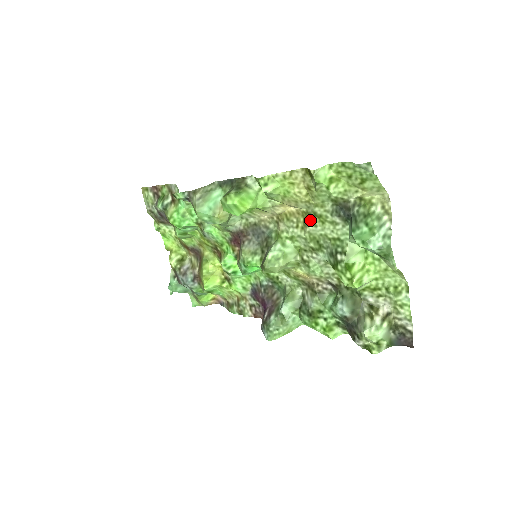
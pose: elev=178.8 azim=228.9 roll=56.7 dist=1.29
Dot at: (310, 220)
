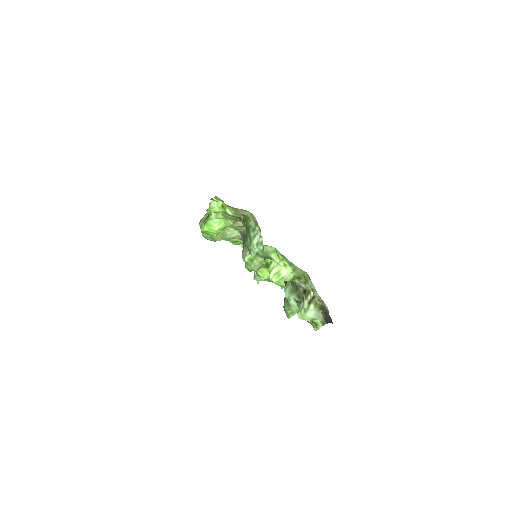
Dot at: occluded
